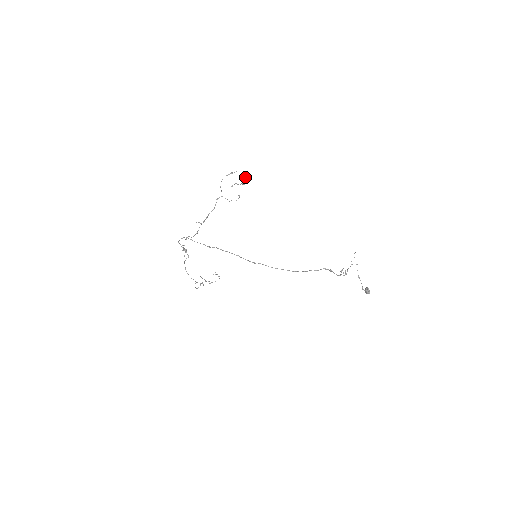
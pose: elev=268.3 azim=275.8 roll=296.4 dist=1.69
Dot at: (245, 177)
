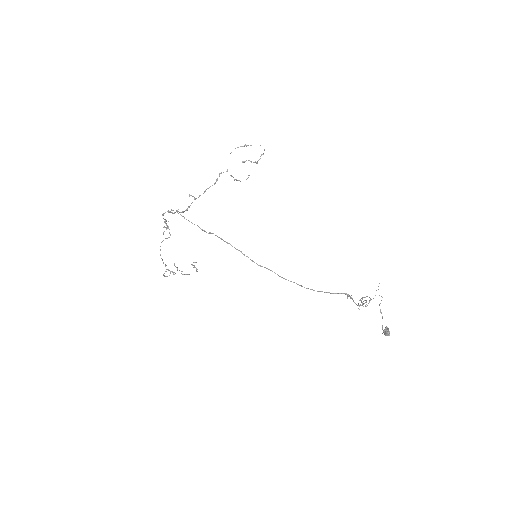
Dot at: occluded
